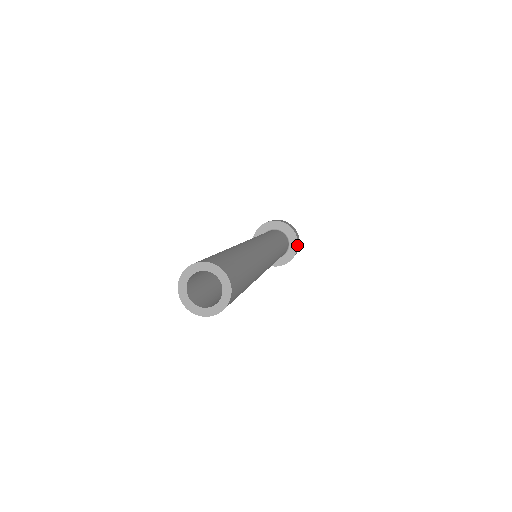
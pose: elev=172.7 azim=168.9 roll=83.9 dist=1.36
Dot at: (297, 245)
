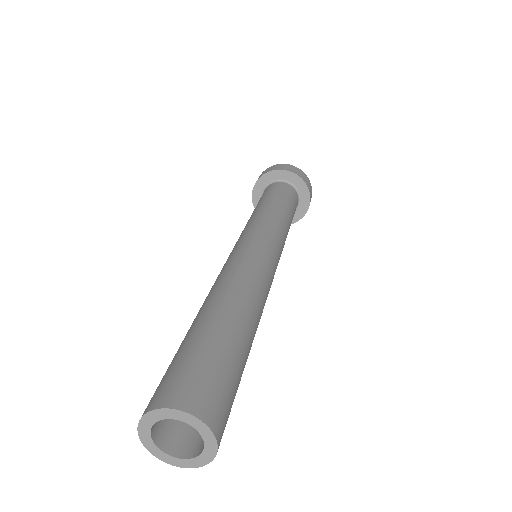
Dot at: (305, 185)
